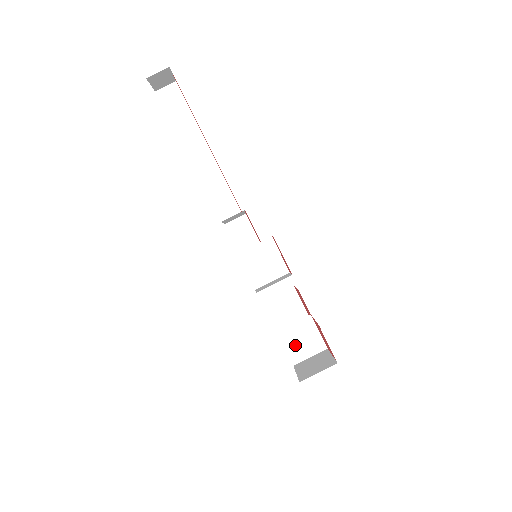
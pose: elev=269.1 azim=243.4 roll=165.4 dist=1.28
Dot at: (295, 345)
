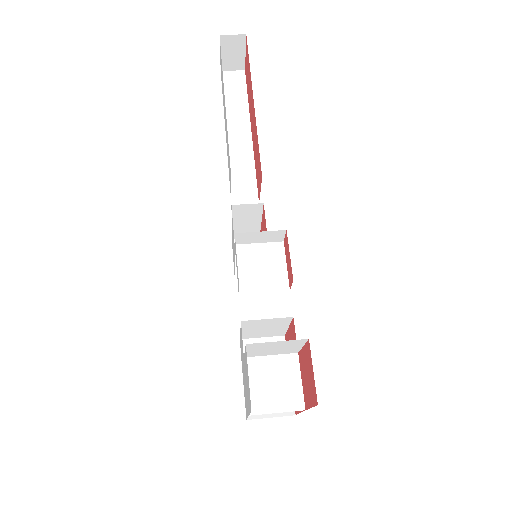
Dot at: (262, 386)
